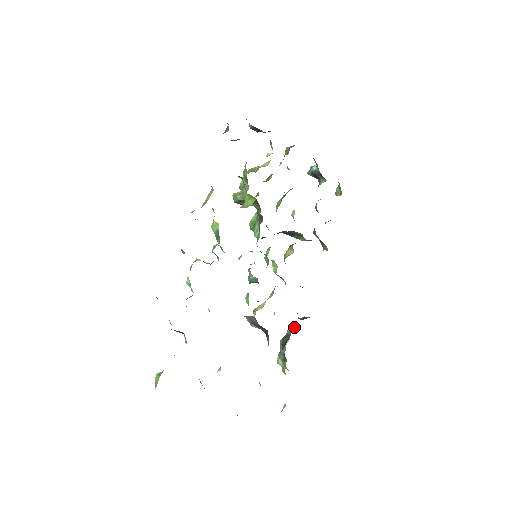
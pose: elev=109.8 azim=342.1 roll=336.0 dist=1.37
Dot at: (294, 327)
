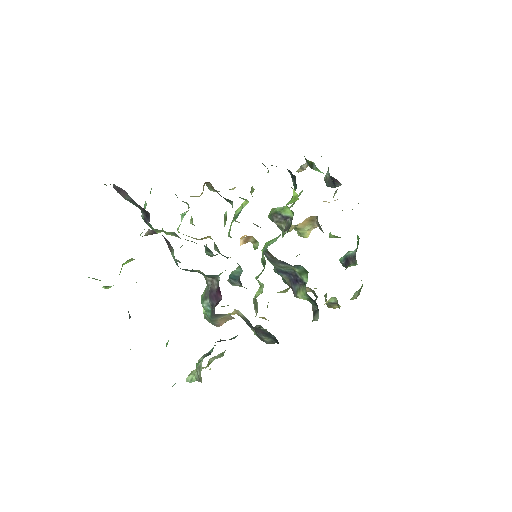
Dot at: occluded
